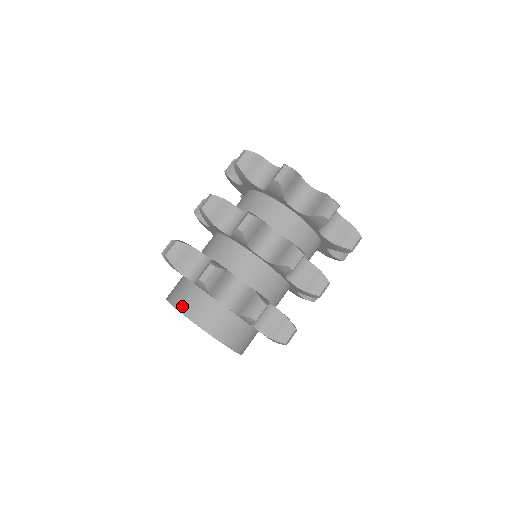
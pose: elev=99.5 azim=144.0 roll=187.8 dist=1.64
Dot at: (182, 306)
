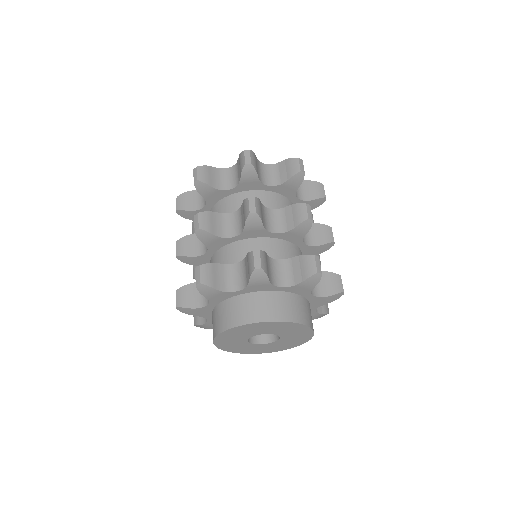
Dot at: (283, 315)
